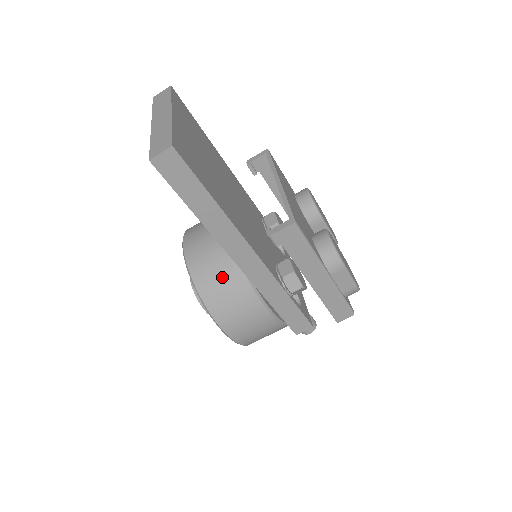
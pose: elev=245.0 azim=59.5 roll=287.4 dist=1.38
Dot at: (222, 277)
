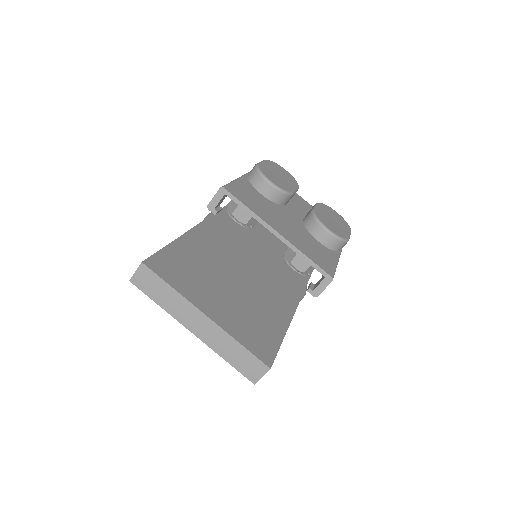
Dot at: occluded
